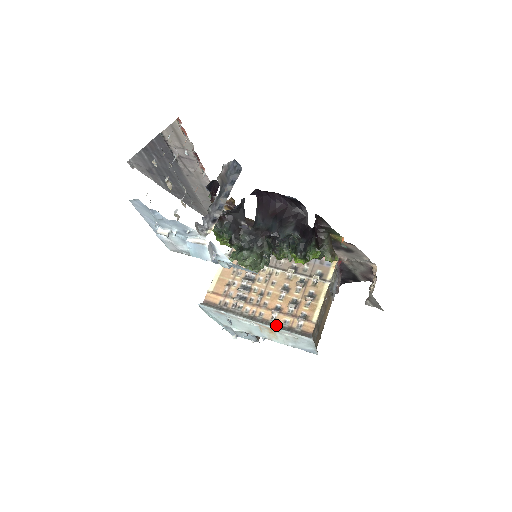
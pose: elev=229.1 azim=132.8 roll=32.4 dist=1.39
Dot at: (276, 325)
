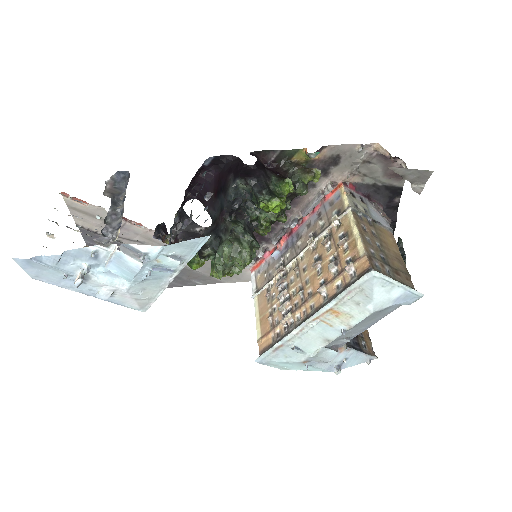
Dot at: (330, 299)
